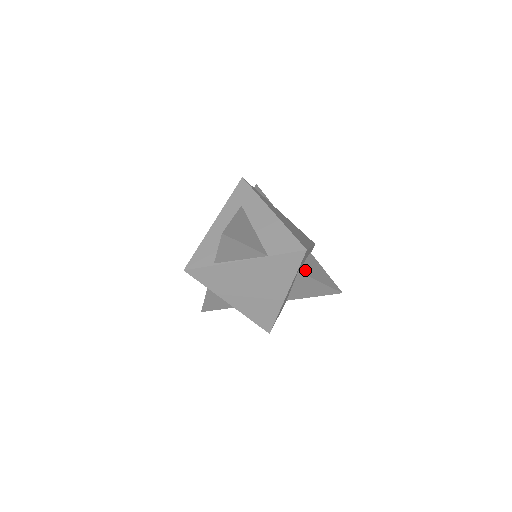
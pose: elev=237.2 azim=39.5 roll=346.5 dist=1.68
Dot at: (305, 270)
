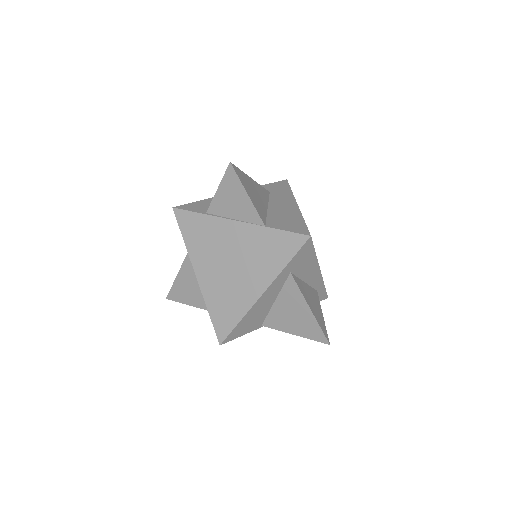
Dot at: (299, 283)
